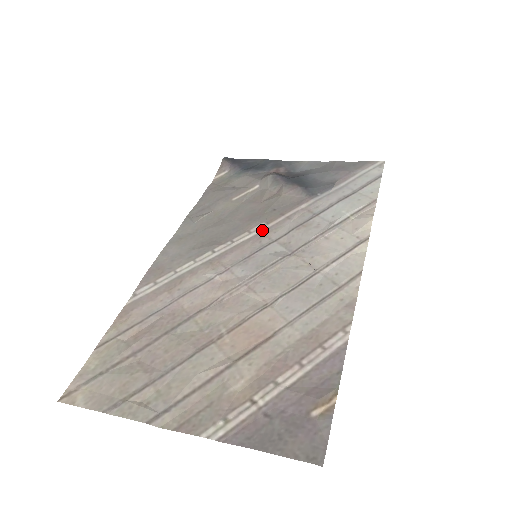
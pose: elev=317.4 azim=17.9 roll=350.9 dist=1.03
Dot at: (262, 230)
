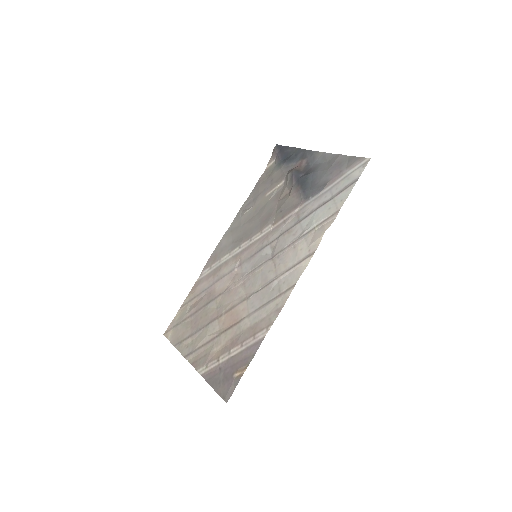
Dot at: (267, 232)
